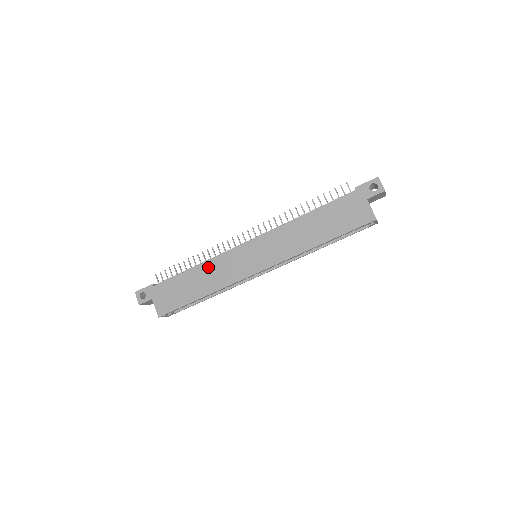
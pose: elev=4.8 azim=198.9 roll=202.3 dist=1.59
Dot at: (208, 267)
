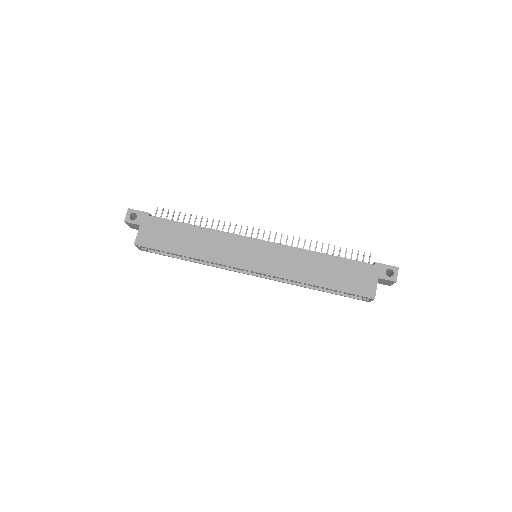
Dot at: (210, 235)
